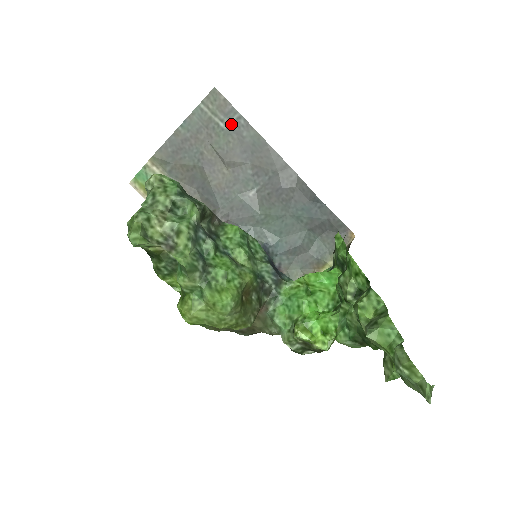
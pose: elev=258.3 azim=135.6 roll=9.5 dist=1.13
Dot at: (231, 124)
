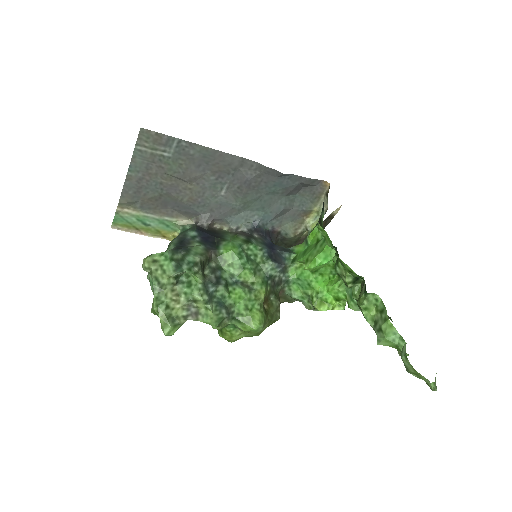
Dot at: (174, 150)
